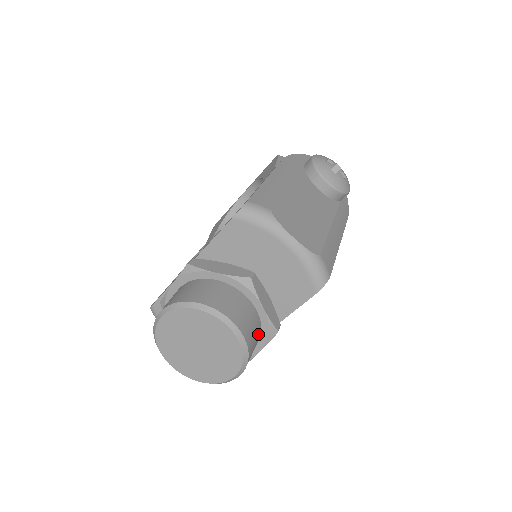
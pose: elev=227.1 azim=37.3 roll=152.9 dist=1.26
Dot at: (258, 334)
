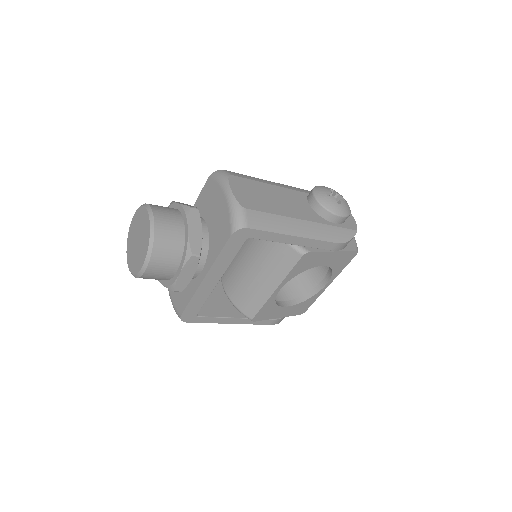
Dot at: (177, 249)
